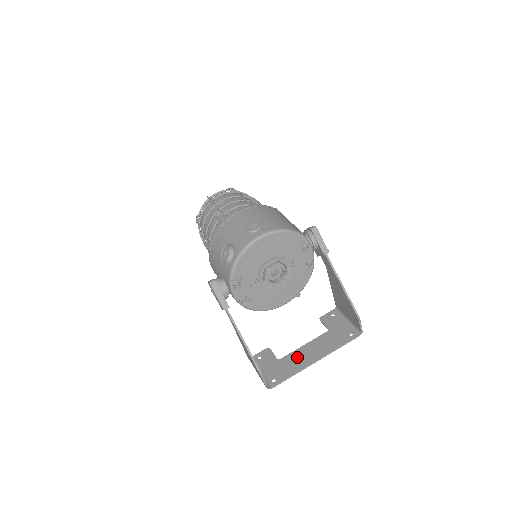
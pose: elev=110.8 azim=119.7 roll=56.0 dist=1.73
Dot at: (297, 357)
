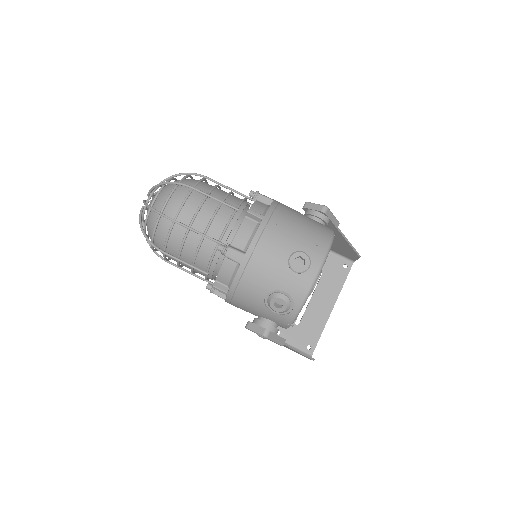
Dot at: (314, 314)
